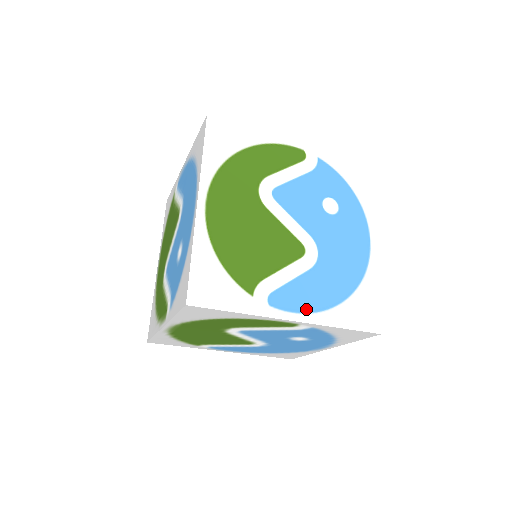
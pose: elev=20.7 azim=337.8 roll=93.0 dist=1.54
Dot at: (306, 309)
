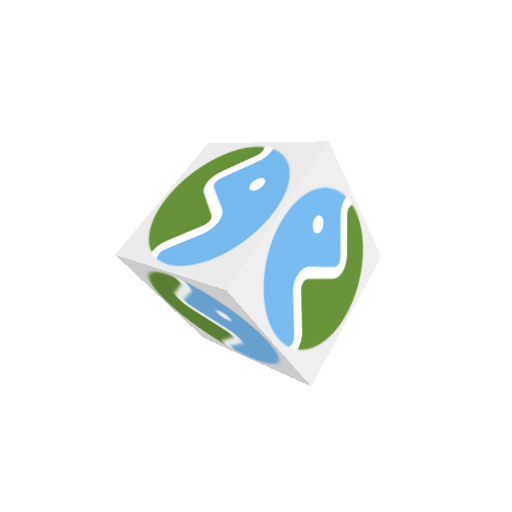
Dot at: (179, 263)
